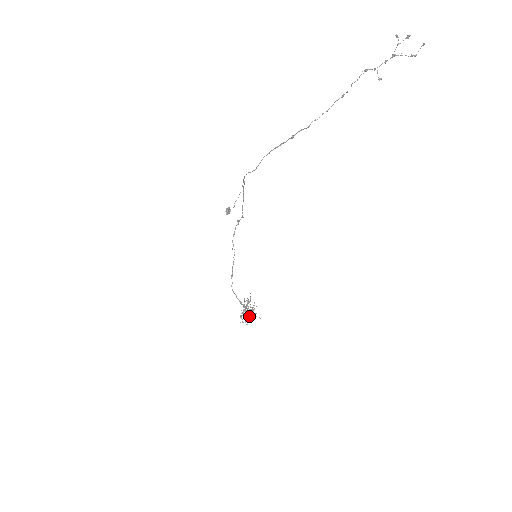
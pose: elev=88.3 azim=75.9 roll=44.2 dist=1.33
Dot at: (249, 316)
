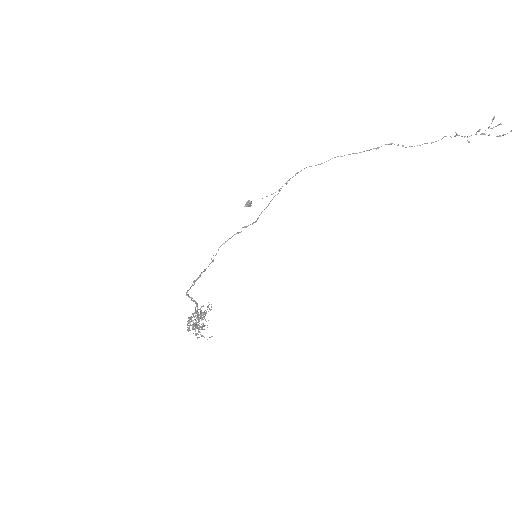
Dot at: (199, 325)
